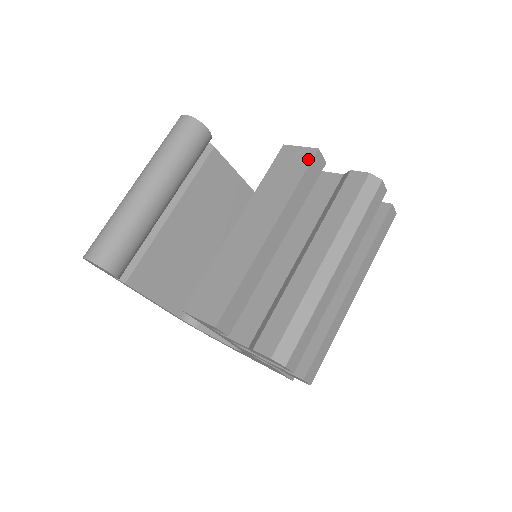
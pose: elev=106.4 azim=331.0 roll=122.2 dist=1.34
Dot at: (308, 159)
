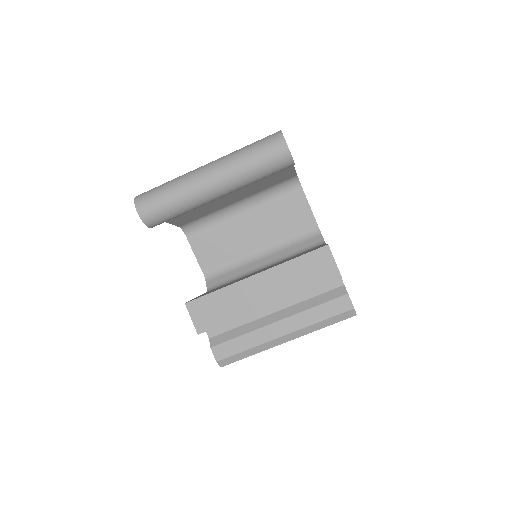
Dot at: (330, 278)
